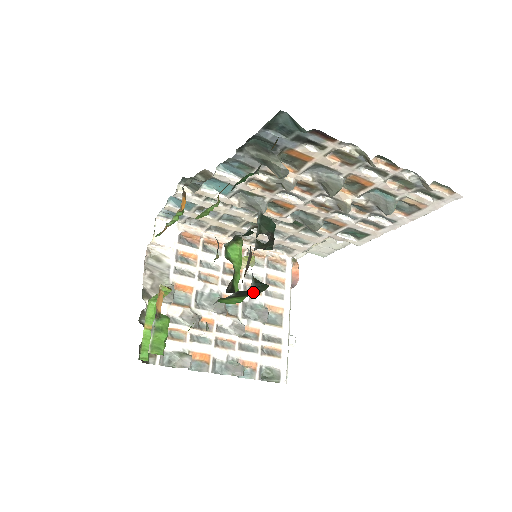
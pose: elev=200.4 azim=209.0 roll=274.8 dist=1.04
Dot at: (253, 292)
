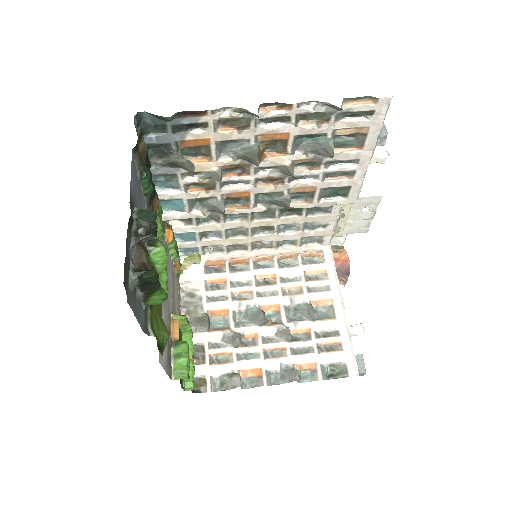
Dot at: (152, 283)
